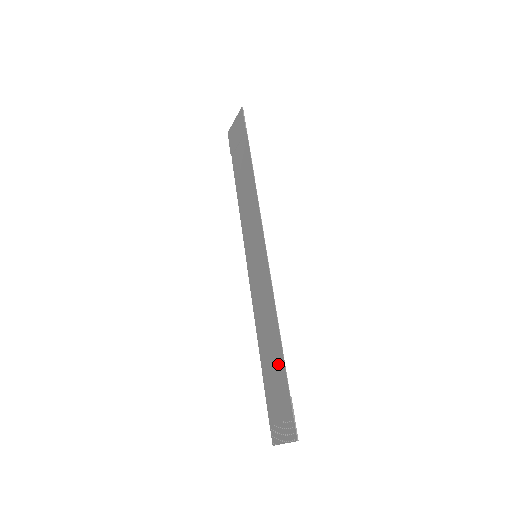
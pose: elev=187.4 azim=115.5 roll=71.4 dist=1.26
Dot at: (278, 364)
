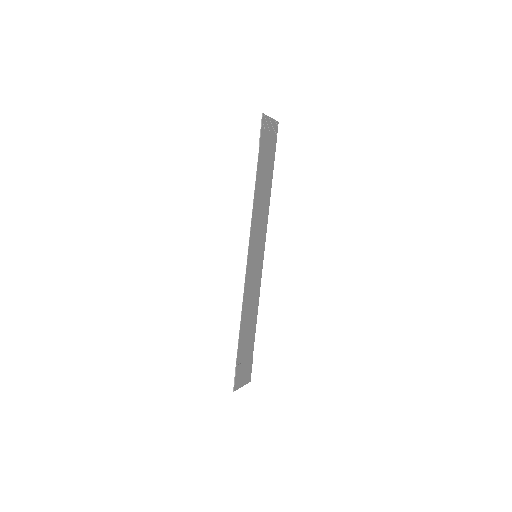
Dot at: (242, 341)
